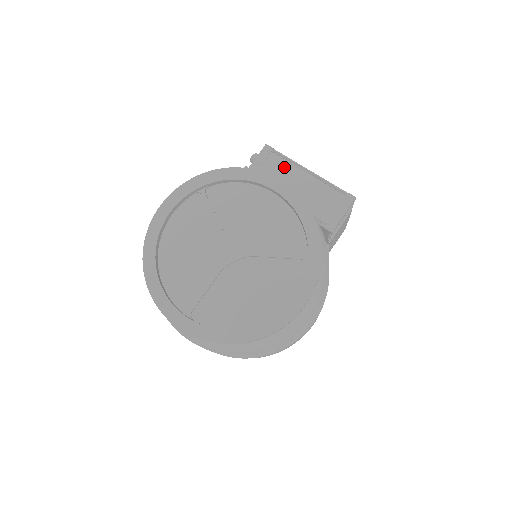
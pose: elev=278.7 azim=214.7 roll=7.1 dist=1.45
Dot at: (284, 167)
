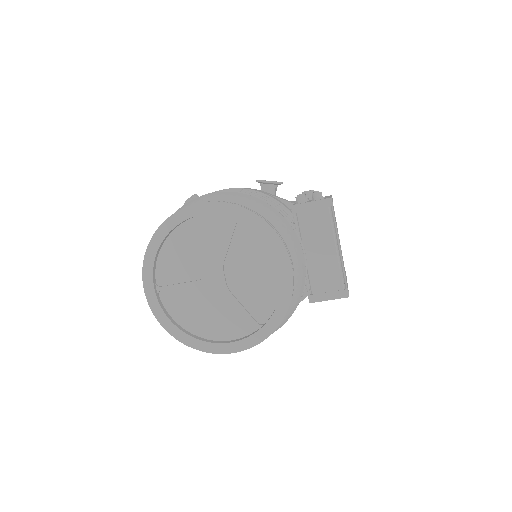
Dot at: (326, 228)
